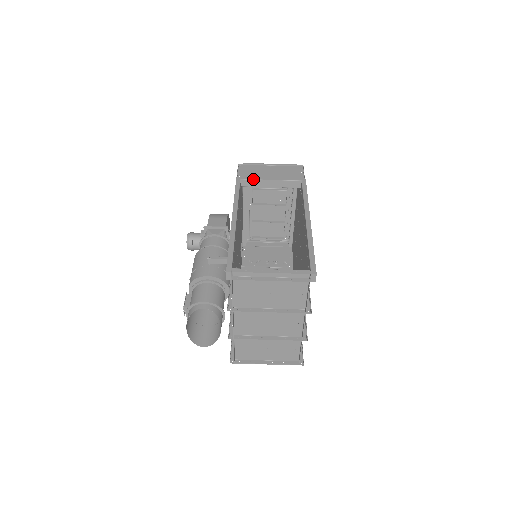
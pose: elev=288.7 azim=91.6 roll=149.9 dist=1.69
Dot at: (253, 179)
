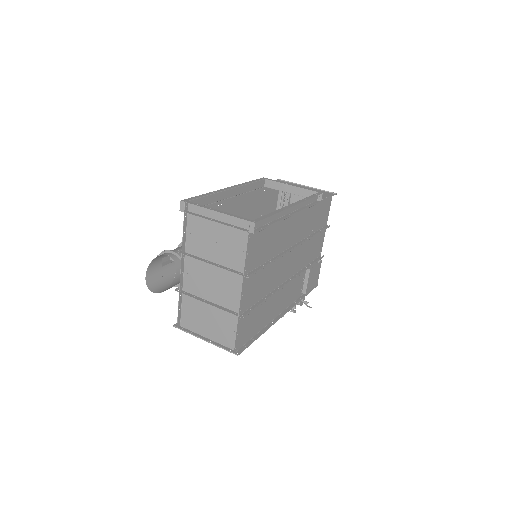
Dot at: (276, 181)
